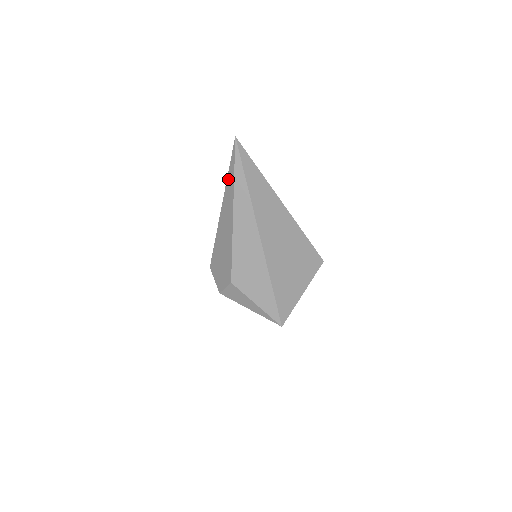
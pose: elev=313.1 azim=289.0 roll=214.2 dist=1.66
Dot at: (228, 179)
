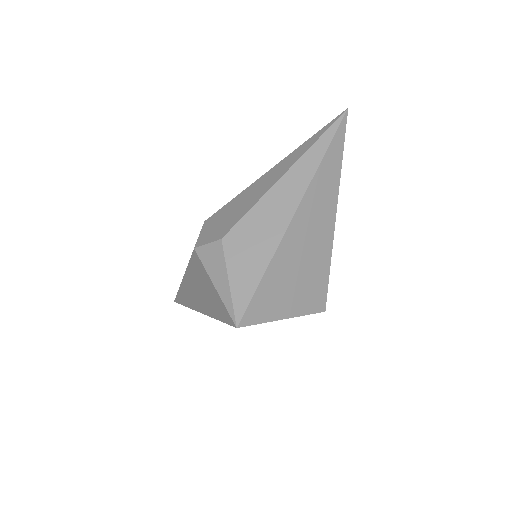
Dot at: (306, 142)
